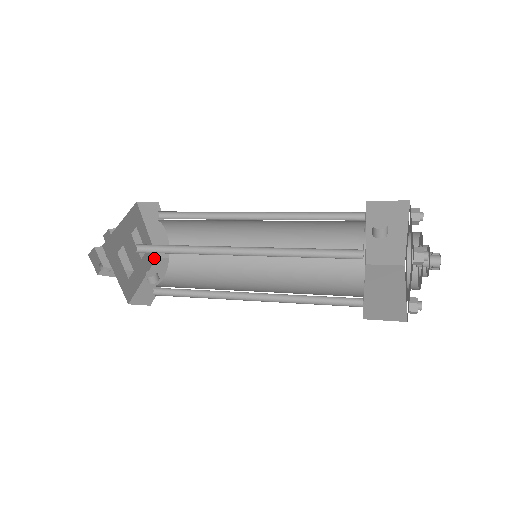
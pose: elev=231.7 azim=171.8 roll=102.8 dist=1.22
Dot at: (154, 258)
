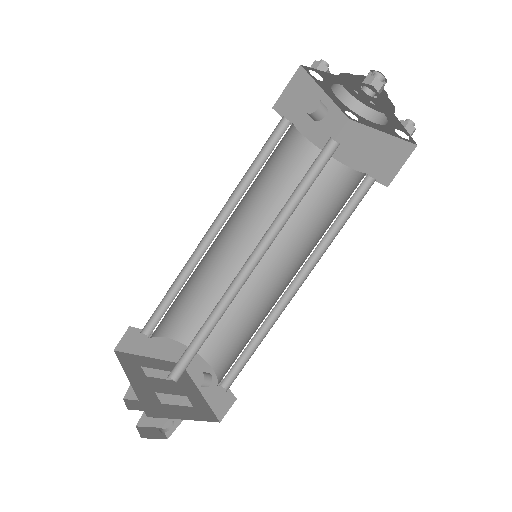
Dot at: occluded
